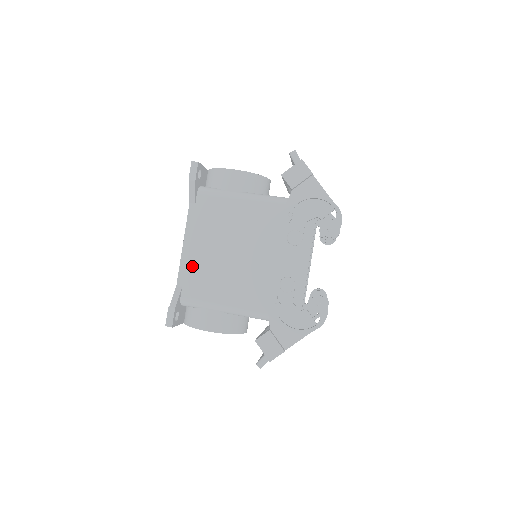
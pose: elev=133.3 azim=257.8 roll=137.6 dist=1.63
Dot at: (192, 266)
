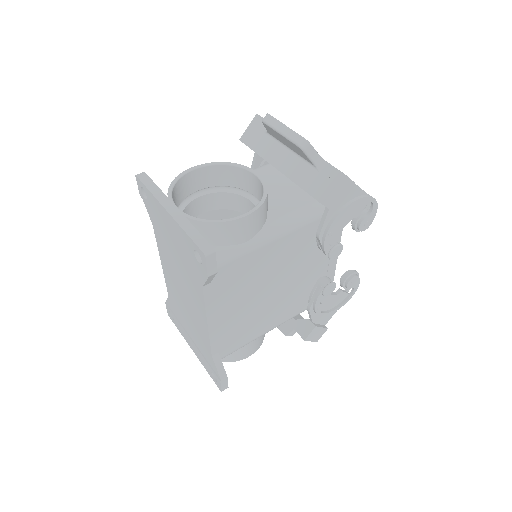
Dot at: (224, 333)
